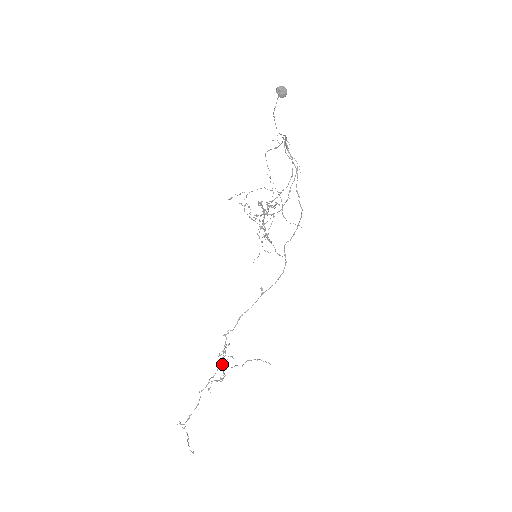
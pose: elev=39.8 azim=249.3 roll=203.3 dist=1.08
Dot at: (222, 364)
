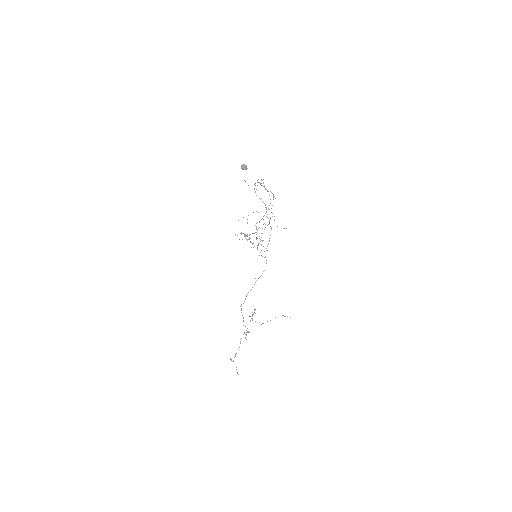
Dot at: occluded
